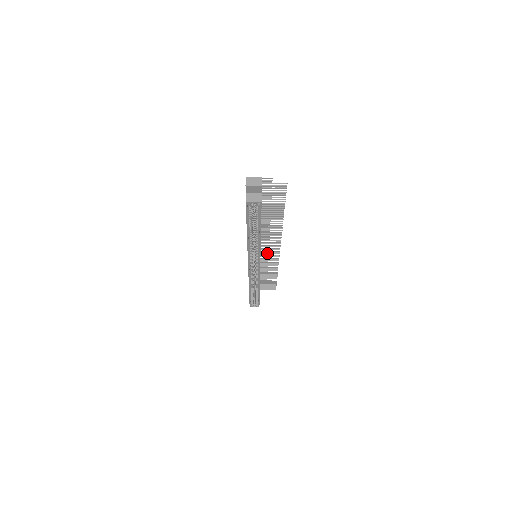
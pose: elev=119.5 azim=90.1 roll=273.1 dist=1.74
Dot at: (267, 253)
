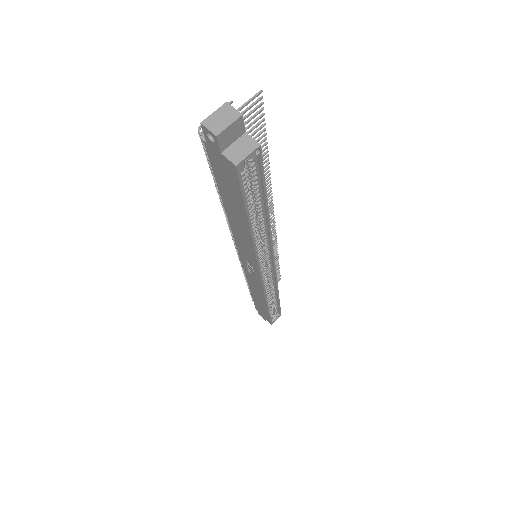
Dot at: occluded
